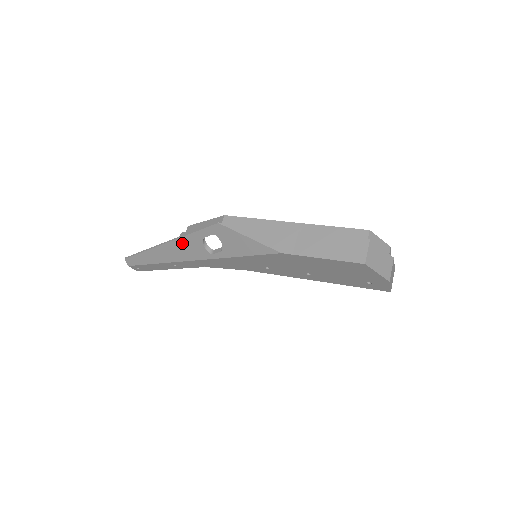
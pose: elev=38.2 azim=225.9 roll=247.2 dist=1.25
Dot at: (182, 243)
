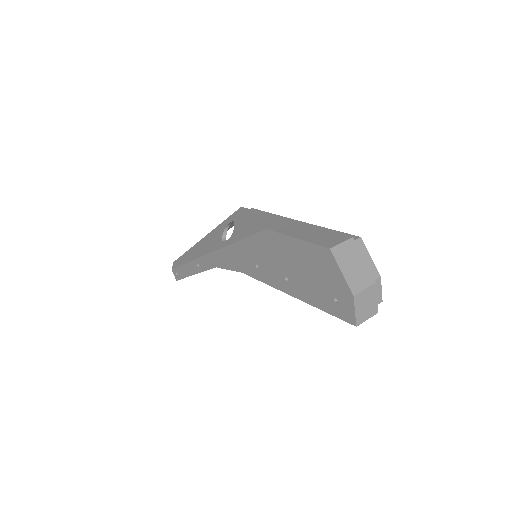
Dot at: (211, 235)
